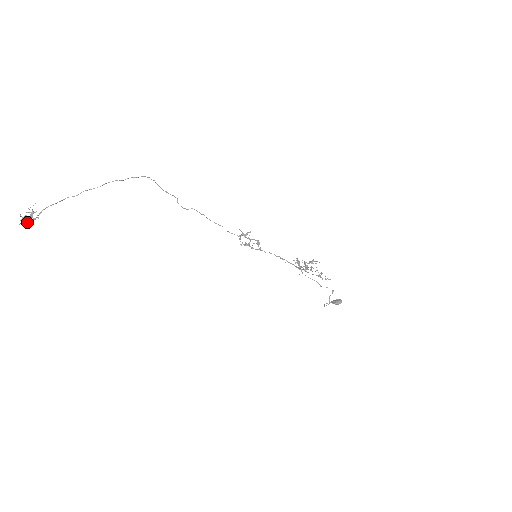
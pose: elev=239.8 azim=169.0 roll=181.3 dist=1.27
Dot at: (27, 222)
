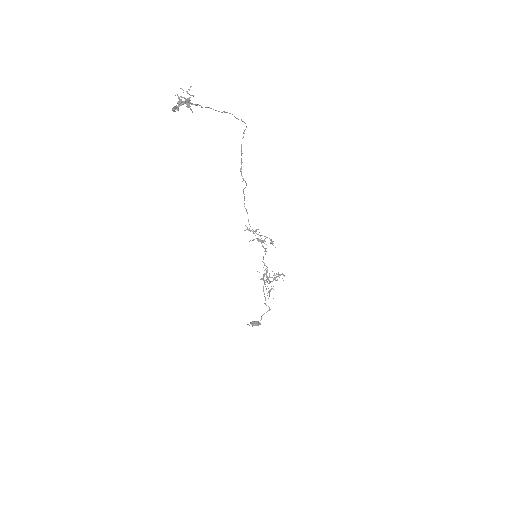
Dot at: (172, 109)
